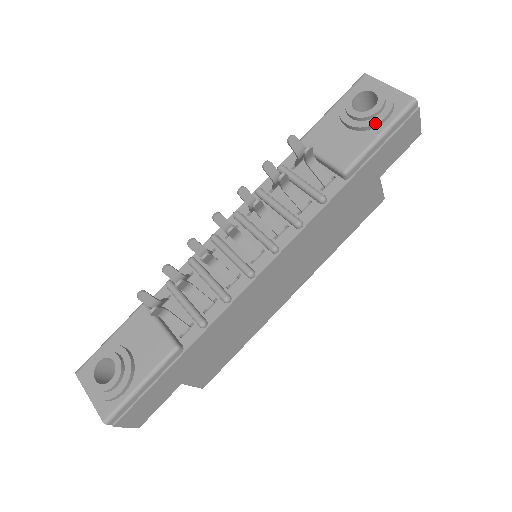
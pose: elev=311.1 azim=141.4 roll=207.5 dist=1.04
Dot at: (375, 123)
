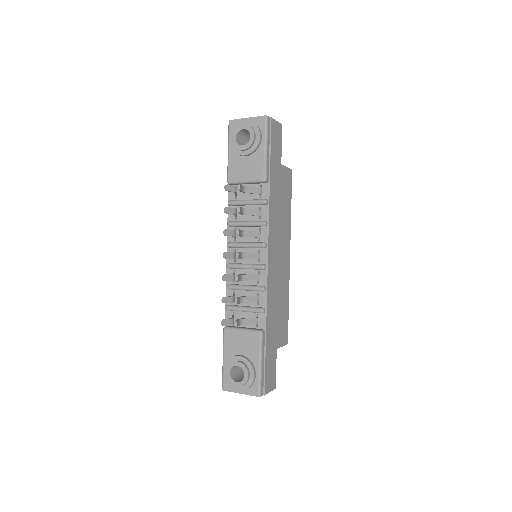
Dot at: (258, 144)
